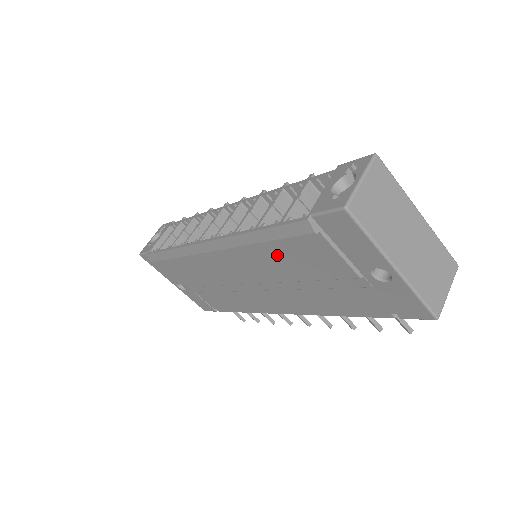
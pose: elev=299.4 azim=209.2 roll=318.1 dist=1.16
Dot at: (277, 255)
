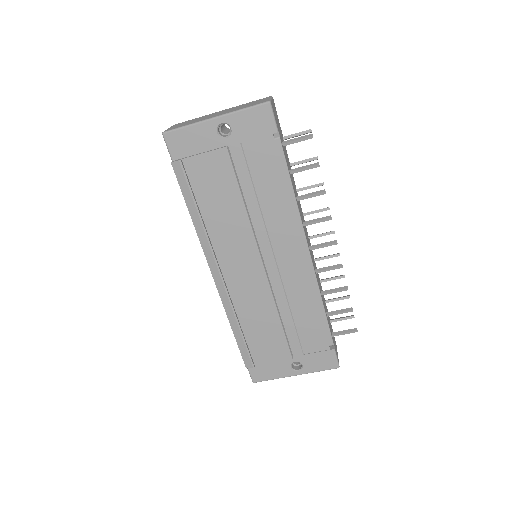
Dot at: (214, 209)
